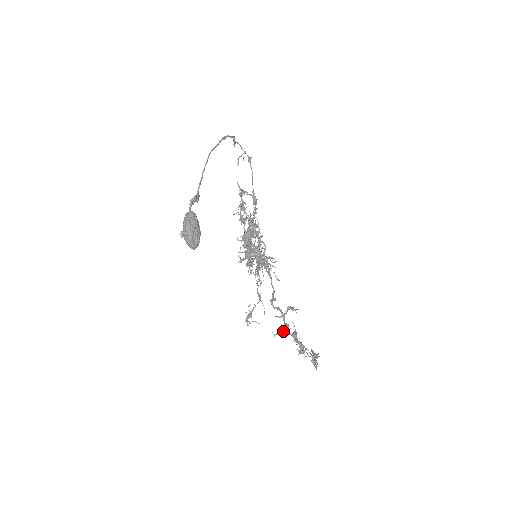
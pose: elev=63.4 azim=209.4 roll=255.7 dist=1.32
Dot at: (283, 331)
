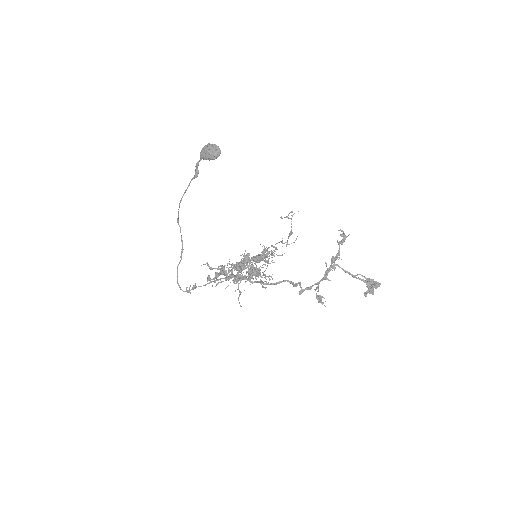
Dot at: (327, 270)
